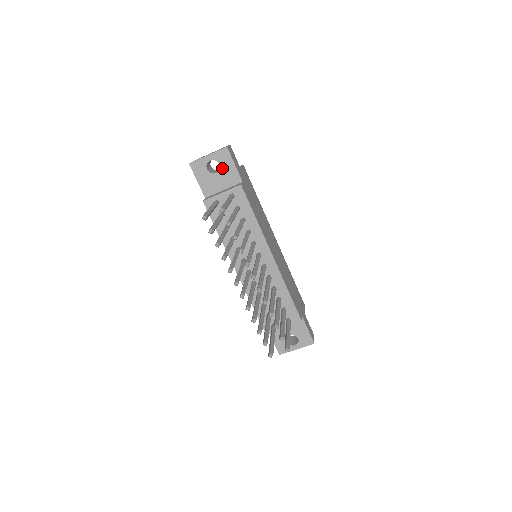
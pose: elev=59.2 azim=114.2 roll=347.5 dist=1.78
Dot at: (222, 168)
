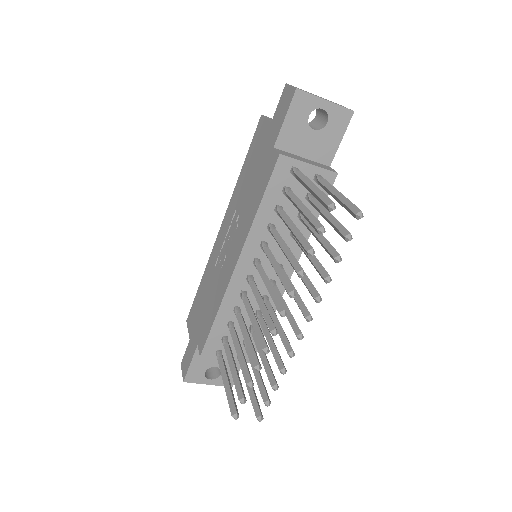
Dot at: (326, 130)
